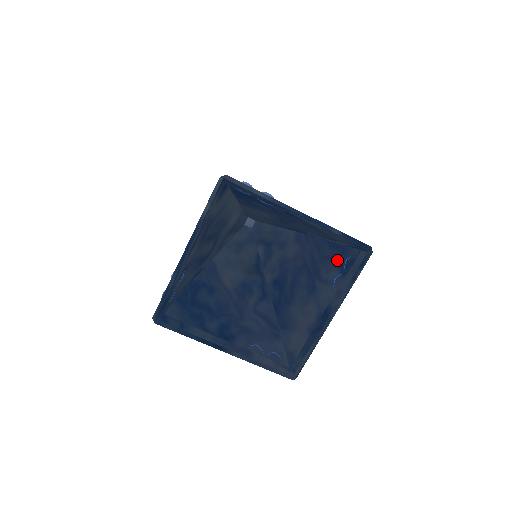
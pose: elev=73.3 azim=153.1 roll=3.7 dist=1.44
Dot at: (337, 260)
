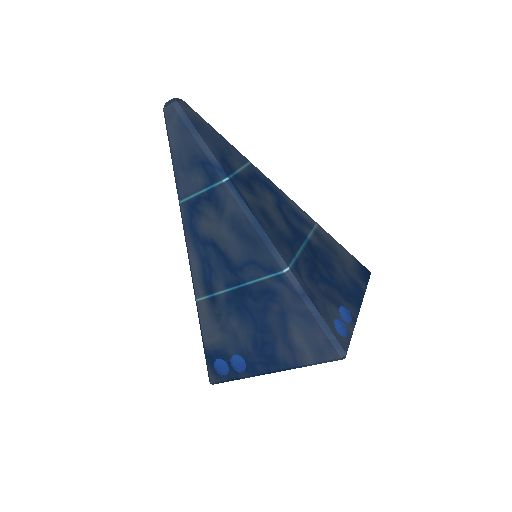
Dot at: occluded
